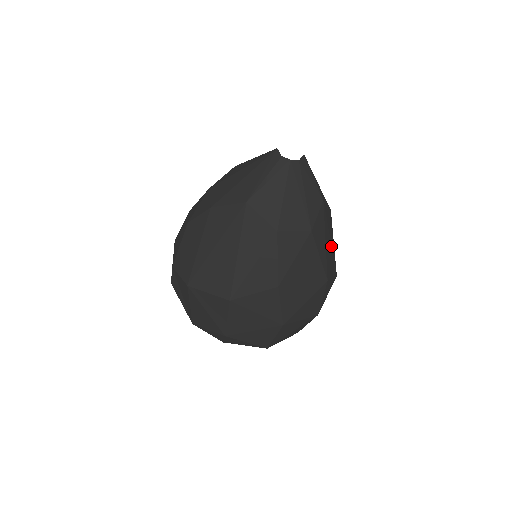
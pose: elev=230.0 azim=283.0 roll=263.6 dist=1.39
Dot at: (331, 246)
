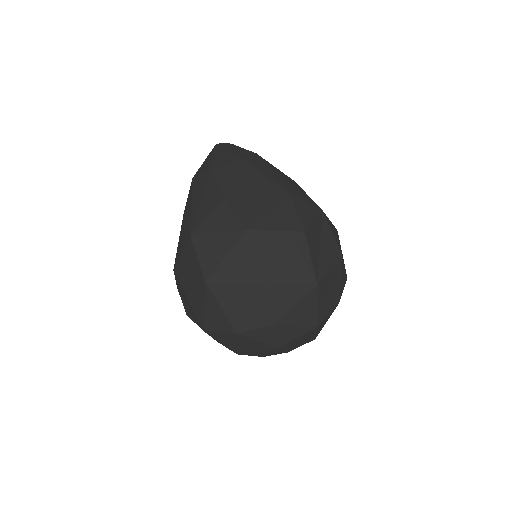
Dot at: (292, 185)
